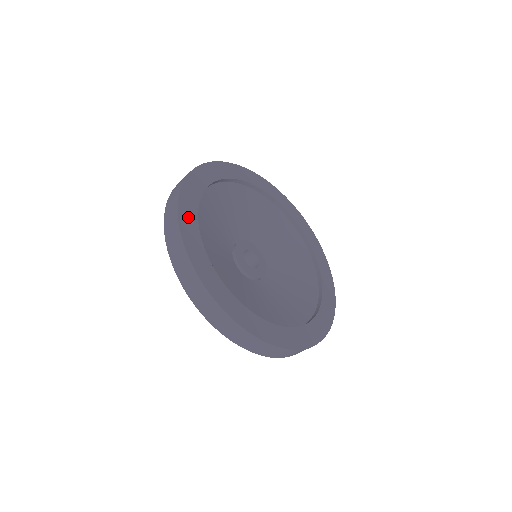
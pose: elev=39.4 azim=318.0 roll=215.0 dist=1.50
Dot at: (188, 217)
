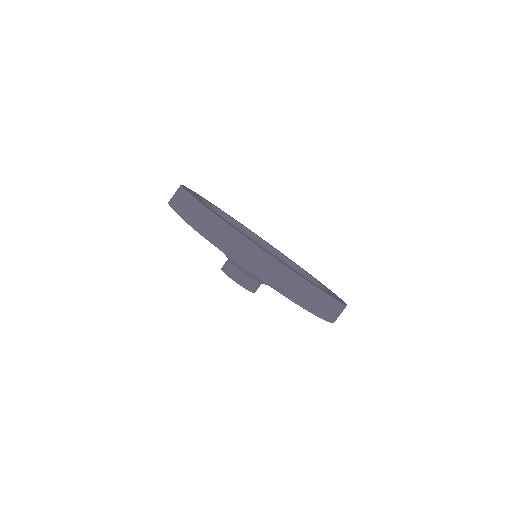
Dot at: (214, 212)
